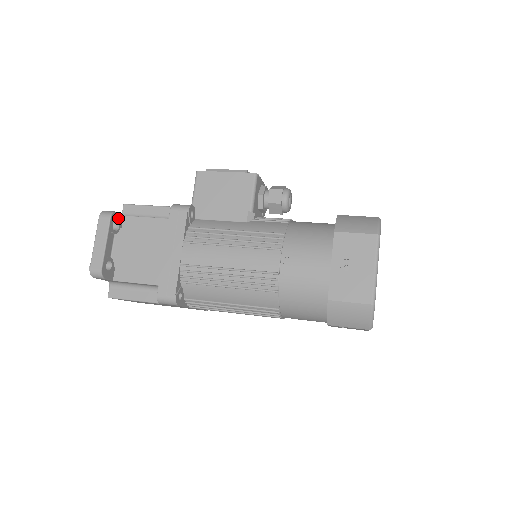
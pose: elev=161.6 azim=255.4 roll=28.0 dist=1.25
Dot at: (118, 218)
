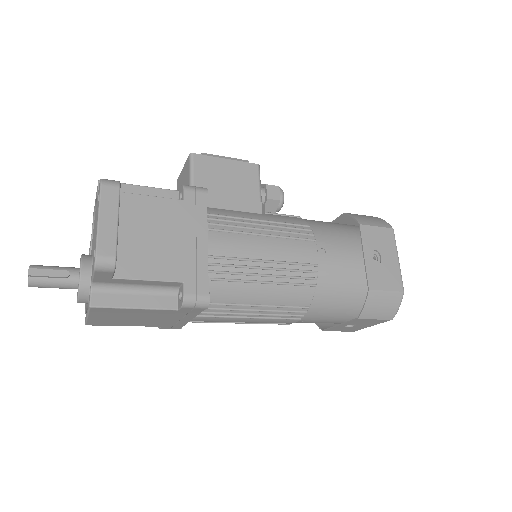
Dot at: occluded
